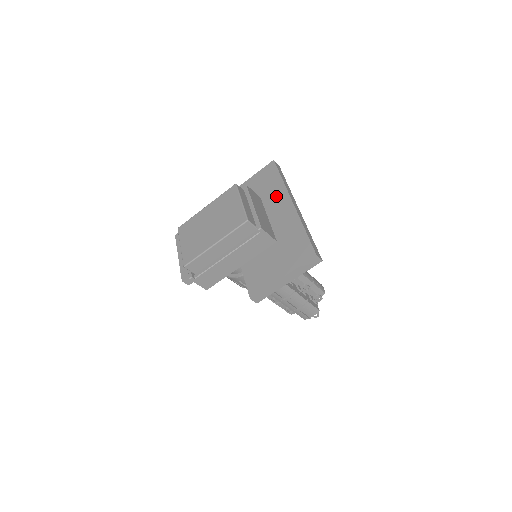
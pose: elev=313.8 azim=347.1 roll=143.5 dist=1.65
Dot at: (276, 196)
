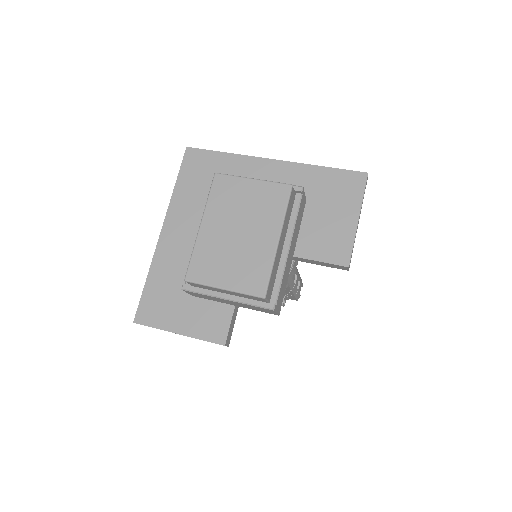
Dot at: (243, 170)
